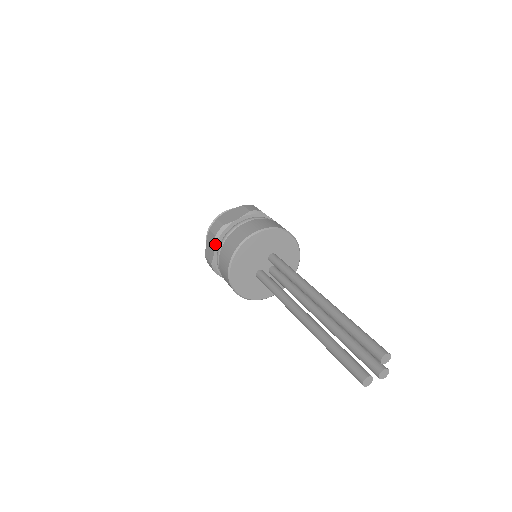
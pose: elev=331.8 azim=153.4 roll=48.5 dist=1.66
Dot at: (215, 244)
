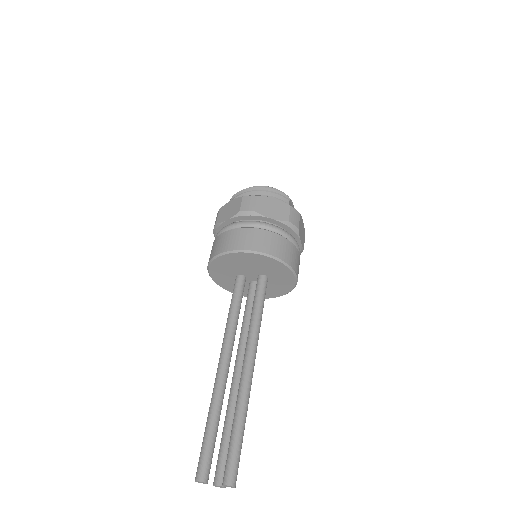
Dot at: (233, 217)
